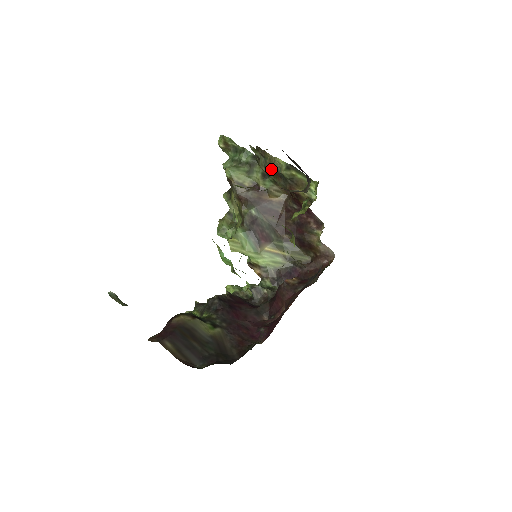
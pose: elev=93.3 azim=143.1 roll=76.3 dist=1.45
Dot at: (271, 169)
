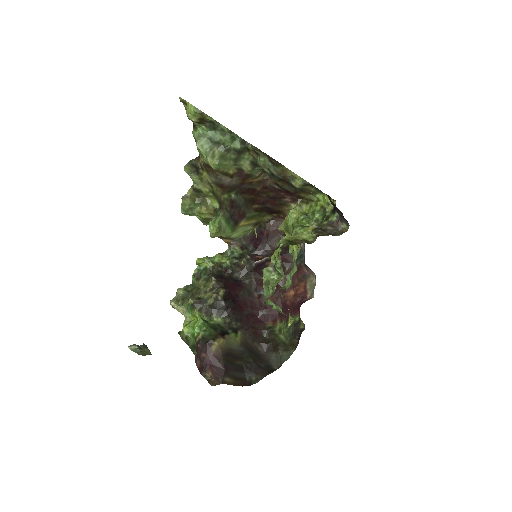
Dot at: (280, 177)
